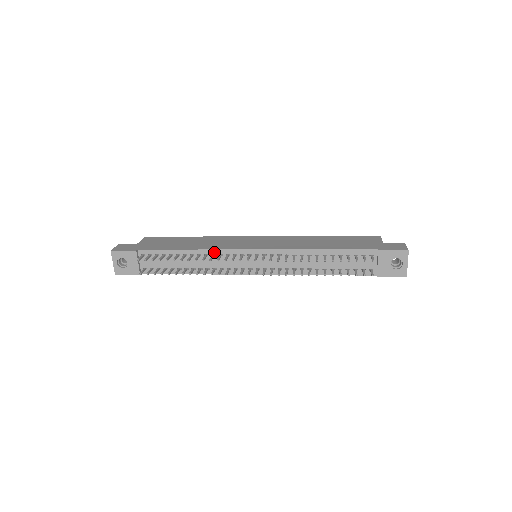
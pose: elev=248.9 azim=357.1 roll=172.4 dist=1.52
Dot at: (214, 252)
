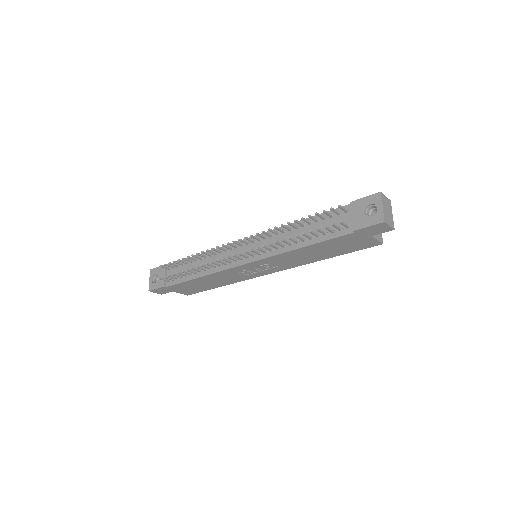
Dot at: occluded
